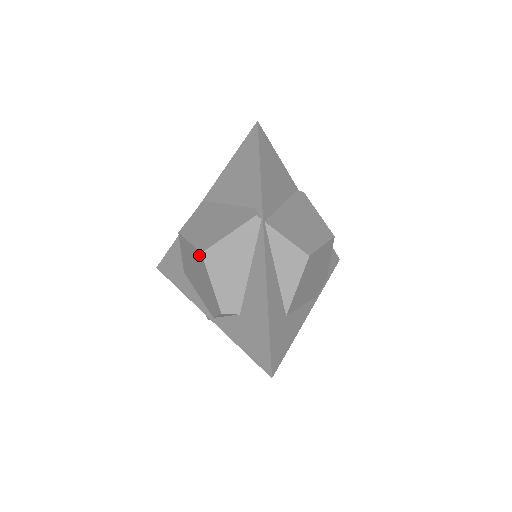
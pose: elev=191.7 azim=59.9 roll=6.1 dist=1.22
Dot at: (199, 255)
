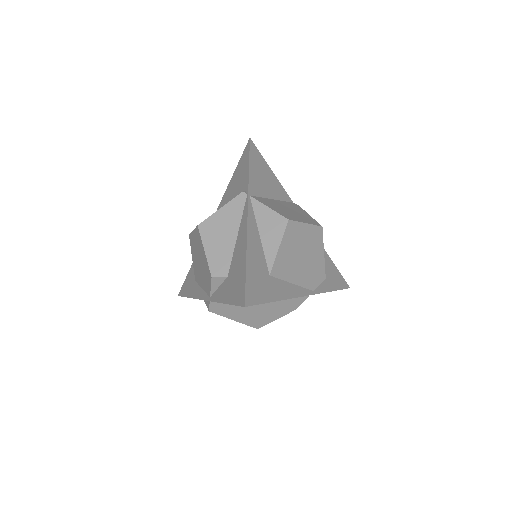
Dot at: (197, 231)
